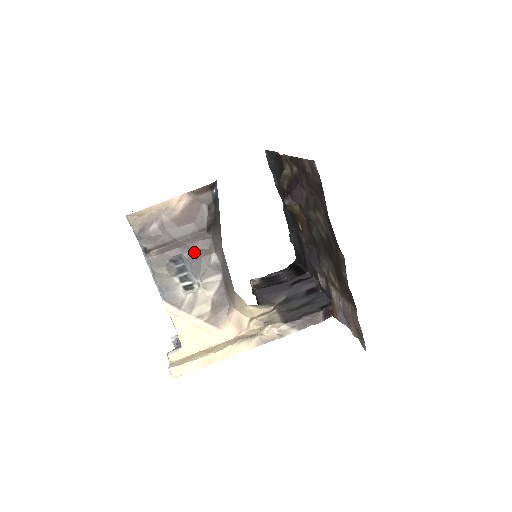
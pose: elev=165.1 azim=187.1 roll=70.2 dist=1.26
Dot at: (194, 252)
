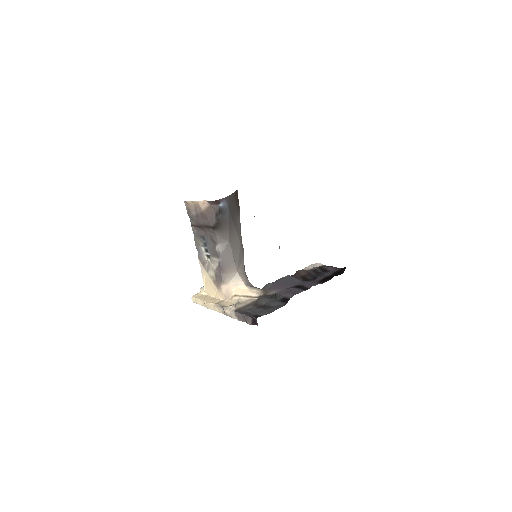
Dot at: (209, 238)
